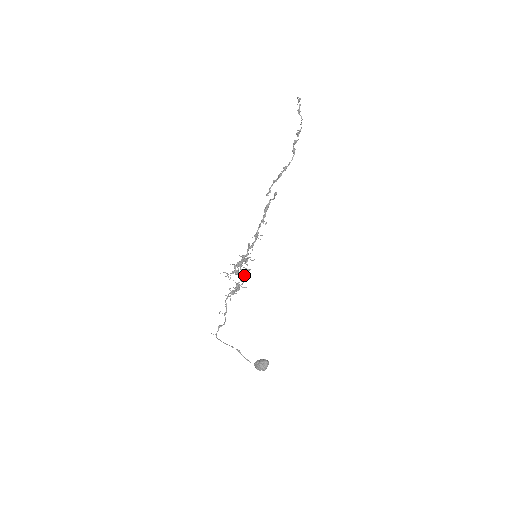
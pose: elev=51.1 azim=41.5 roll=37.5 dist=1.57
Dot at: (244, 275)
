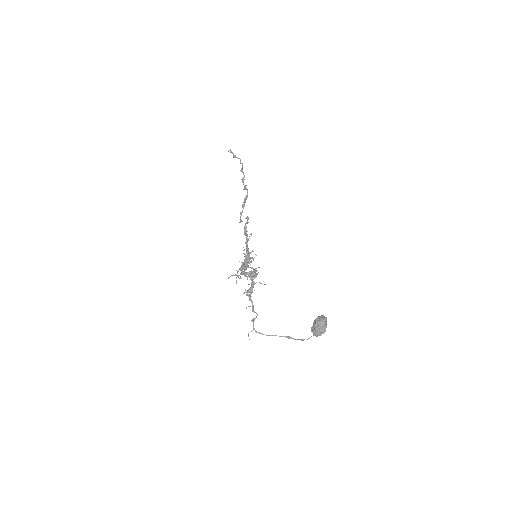
Dot at: (253, 270)
